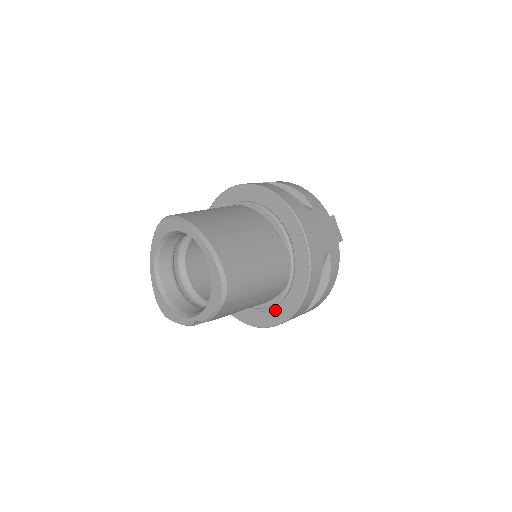
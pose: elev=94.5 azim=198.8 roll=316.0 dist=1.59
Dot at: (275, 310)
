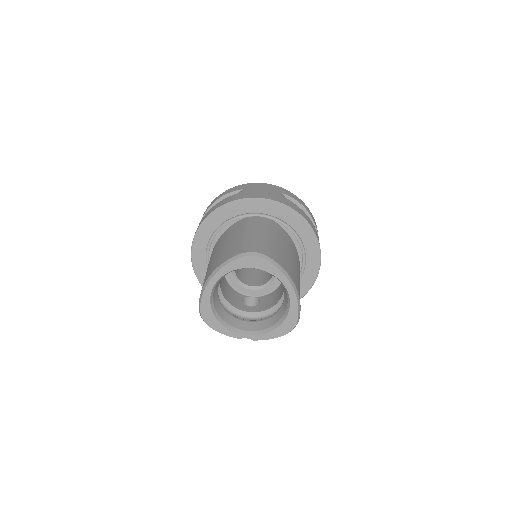
Dot at: occluded
